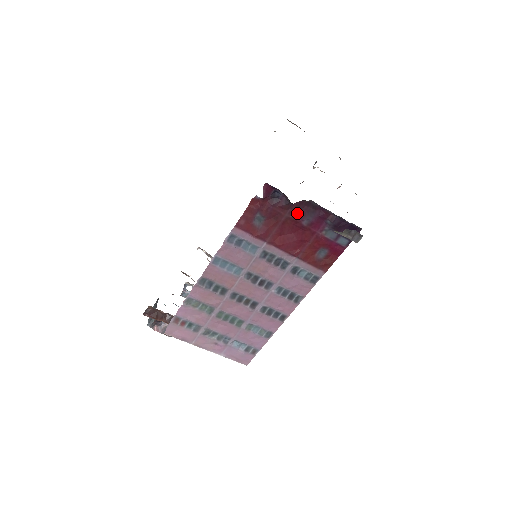
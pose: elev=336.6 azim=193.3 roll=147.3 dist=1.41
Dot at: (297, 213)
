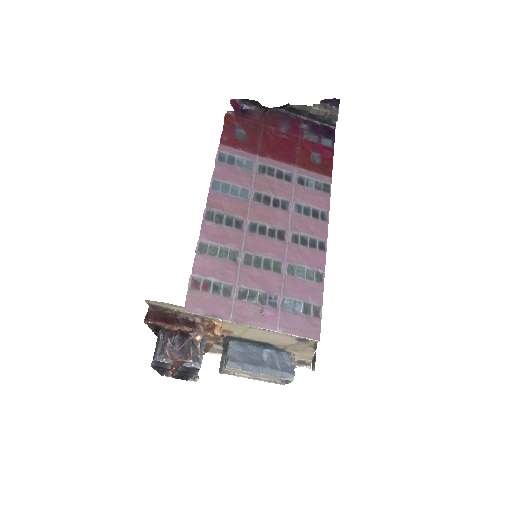
Dot at: (272, 123)
